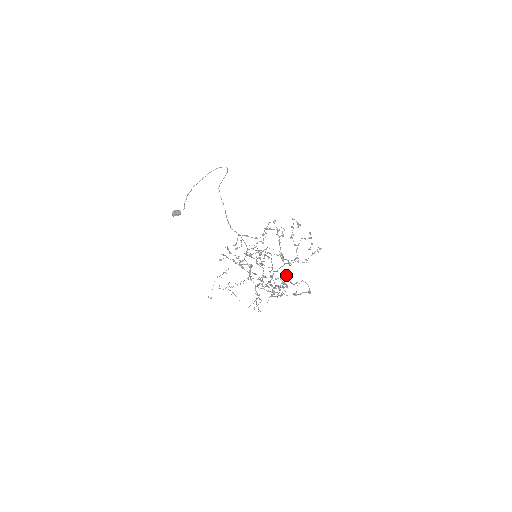
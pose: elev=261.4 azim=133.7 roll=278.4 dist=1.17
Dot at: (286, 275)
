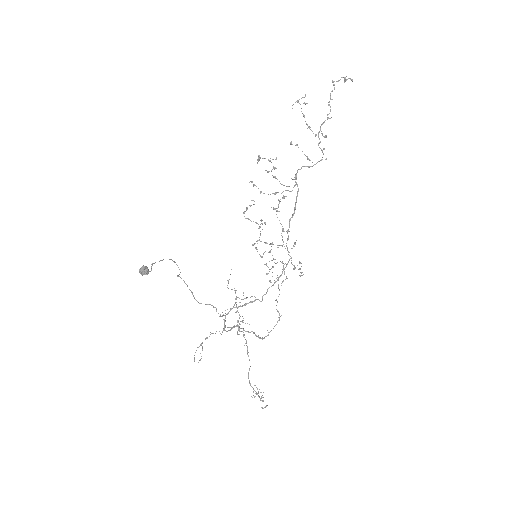
Dot at: (332, 81)
